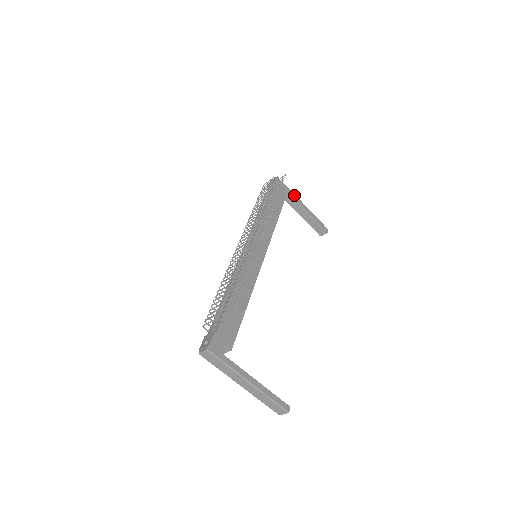
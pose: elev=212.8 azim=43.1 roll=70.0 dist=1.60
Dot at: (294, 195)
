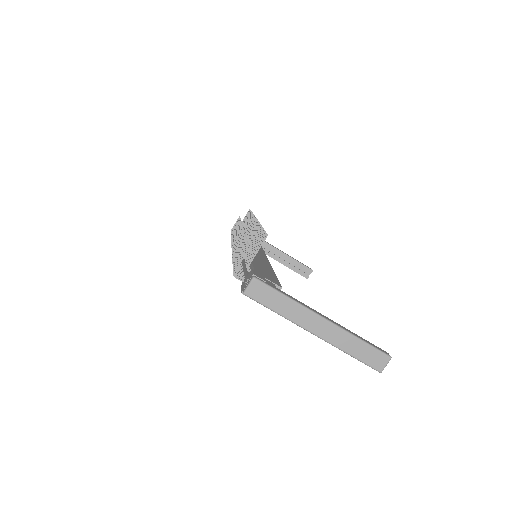
Dot at: (264, 241)
